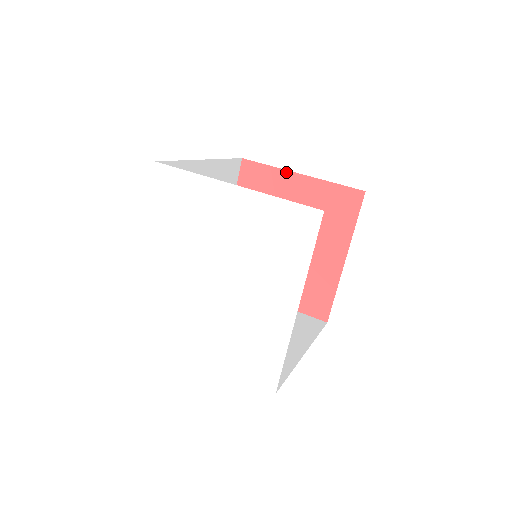
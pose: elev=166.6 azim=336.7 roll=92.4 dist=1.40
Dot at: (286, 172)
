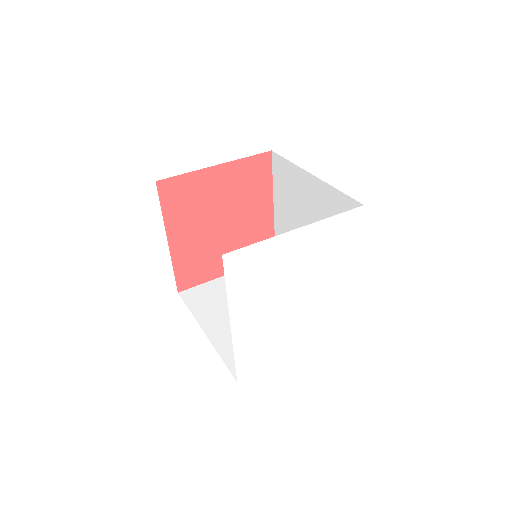
Dot at: (203, 171)
